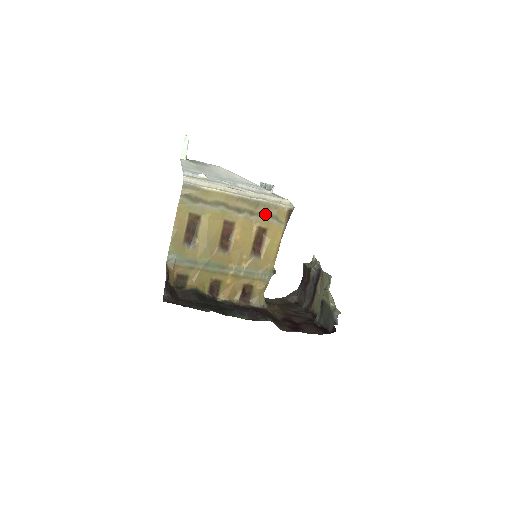
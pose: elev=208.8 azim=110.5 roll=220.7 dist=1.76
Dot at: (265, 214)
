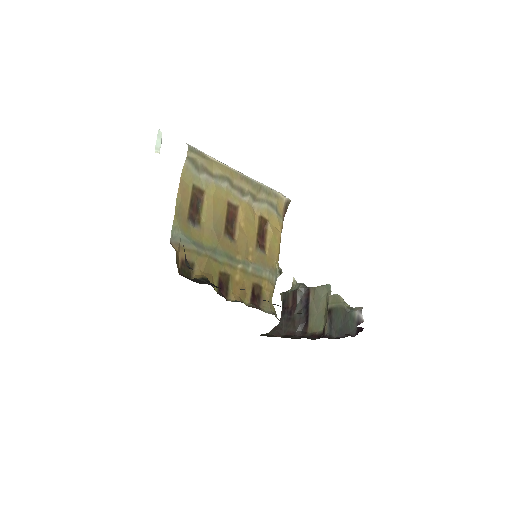
Dot at: (266, 201)
